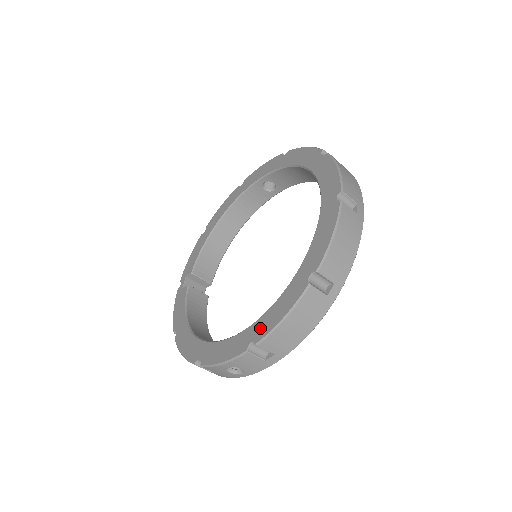
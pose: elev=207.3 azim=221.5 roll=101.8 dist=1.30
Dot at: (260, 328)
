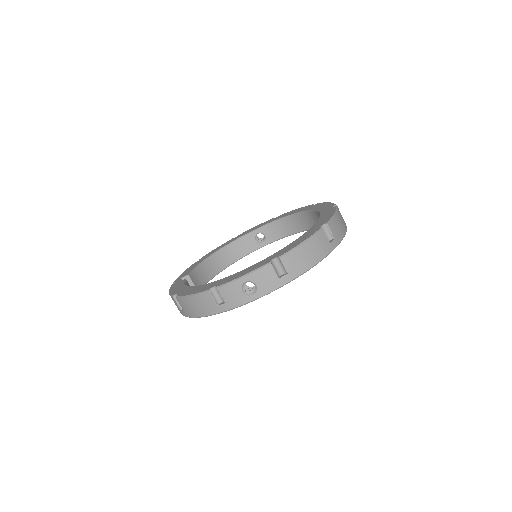
Dot at: (281, 252)
